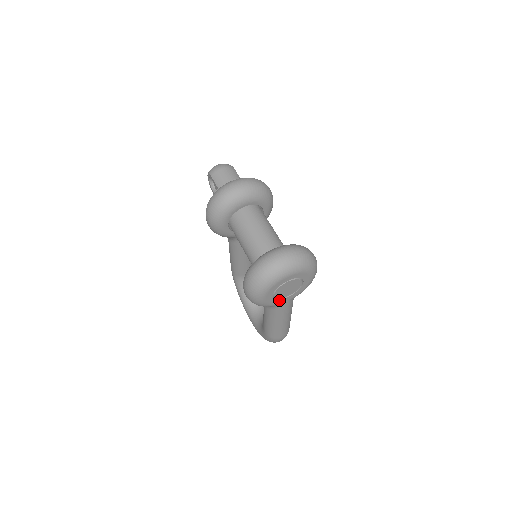
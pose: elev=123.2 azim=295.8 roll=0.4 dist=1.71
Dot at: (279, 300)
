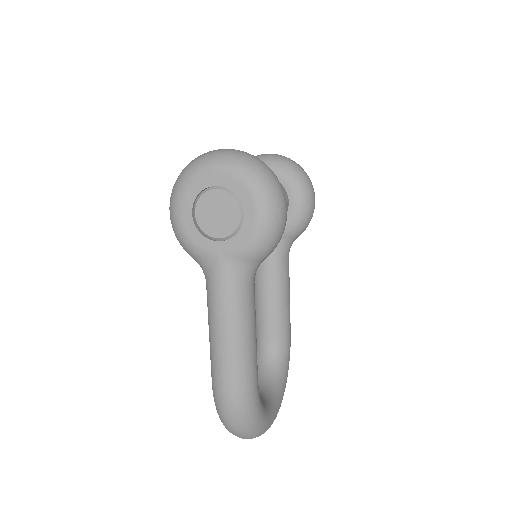
Dot at: (206, 240)
